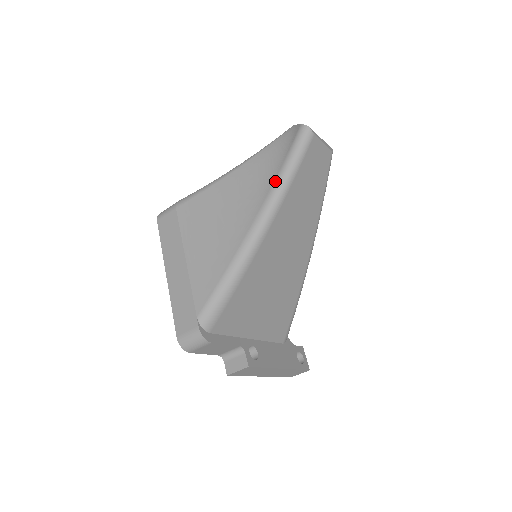
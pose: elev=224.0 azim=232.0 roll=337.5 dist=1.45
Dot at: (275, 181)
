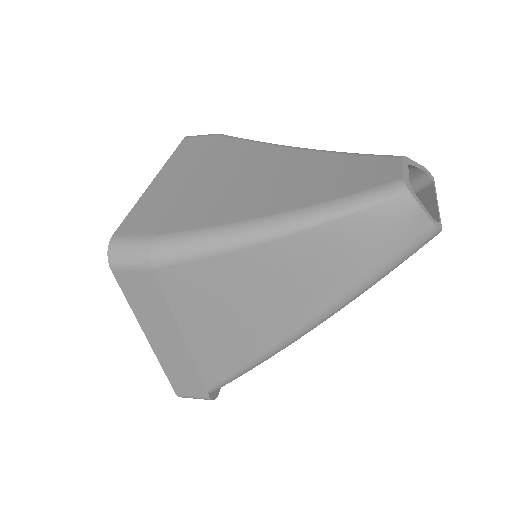
Dot at: (351, 290)
